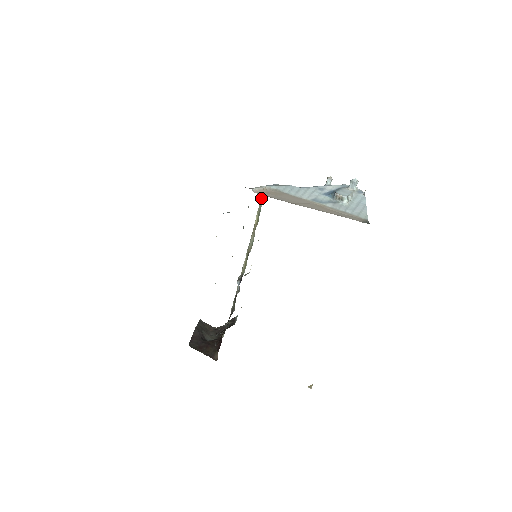
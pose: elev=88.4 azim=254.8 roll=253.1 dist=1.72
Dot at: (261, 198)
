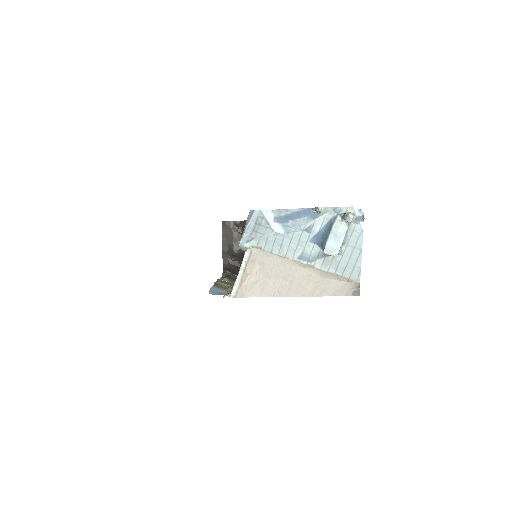
Dot at: occluded
